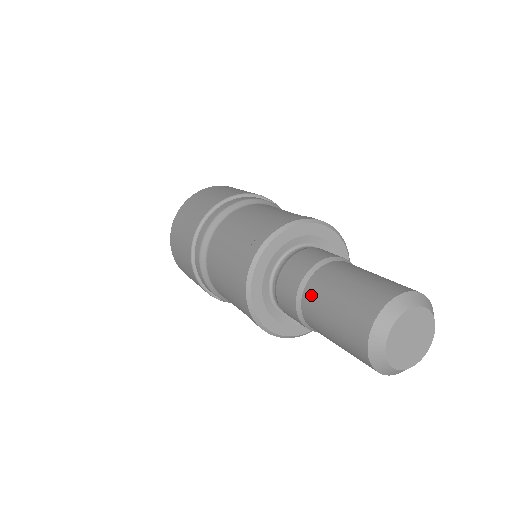
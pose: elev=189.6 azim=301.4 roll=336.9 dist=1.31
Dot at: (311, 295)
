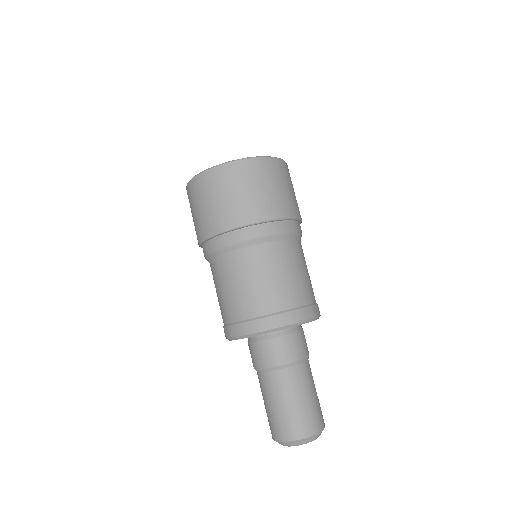
Dot at: (261, 382)
